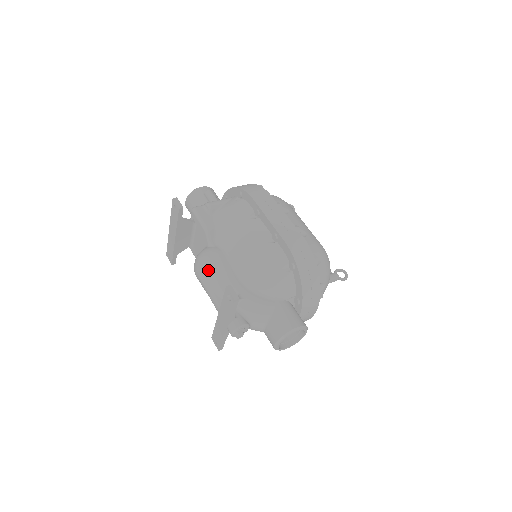
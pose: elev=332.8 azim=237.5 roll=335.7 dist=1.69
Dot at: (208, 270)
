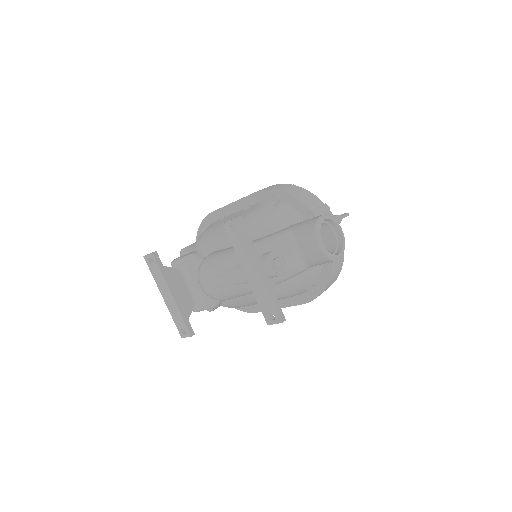
Dot at: (211, 265)
